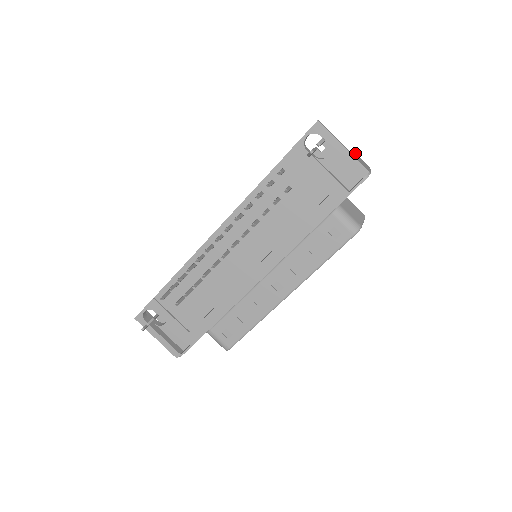
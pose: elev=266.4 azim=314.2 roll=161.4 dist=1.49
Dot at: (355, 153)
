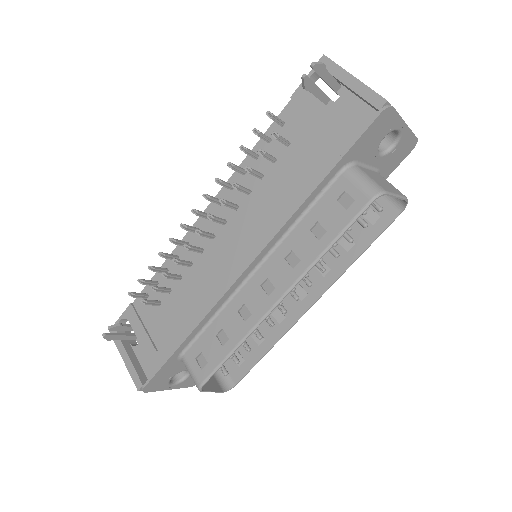
Dot at: occluded
